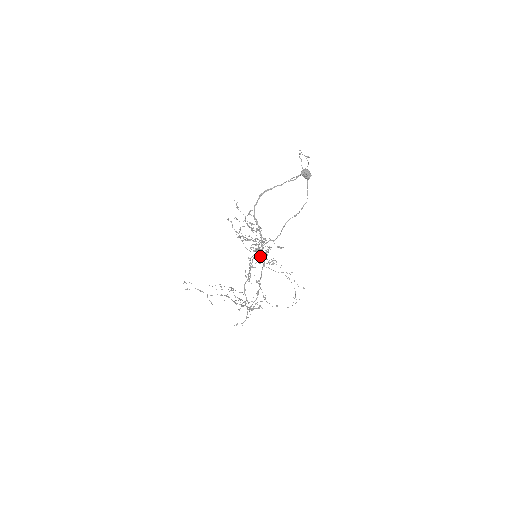
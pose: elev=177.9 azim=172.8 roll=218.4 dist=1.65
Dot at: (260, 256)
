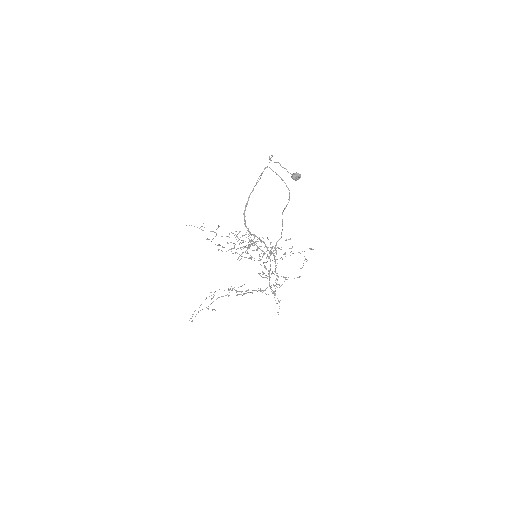
Dot at: occluded
